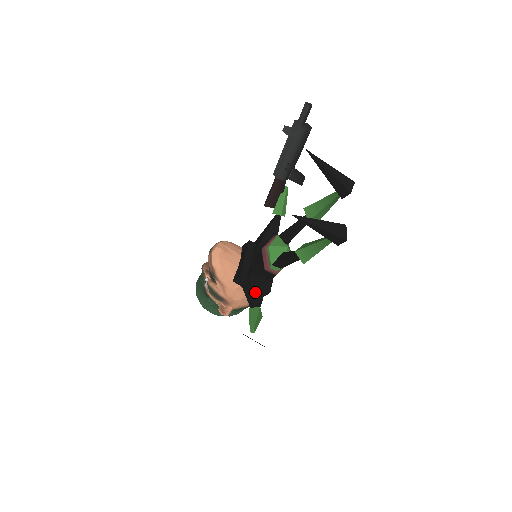
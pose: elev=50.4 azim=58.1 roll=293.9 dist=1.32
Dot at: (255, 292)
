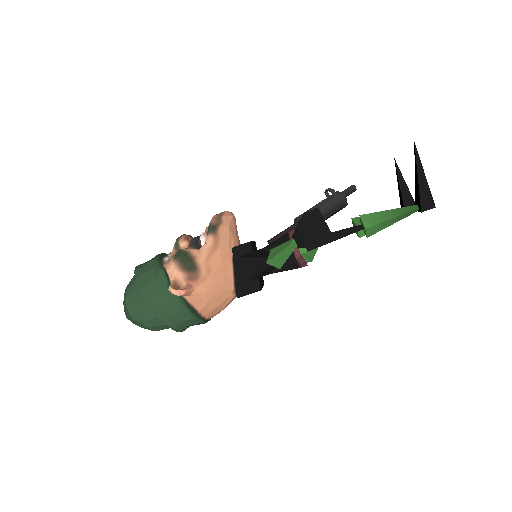
Dot at: occluded
